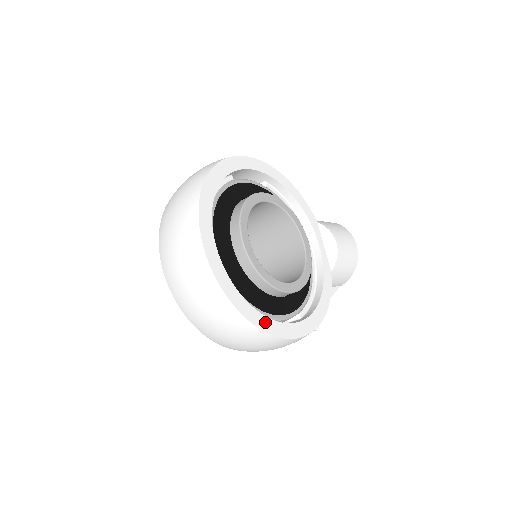
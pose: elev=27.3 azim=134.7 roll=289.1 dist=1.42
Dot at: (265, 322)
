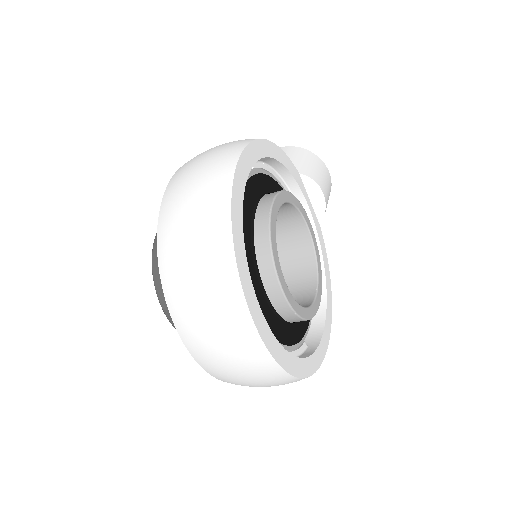
Dot at: (316, 359)
